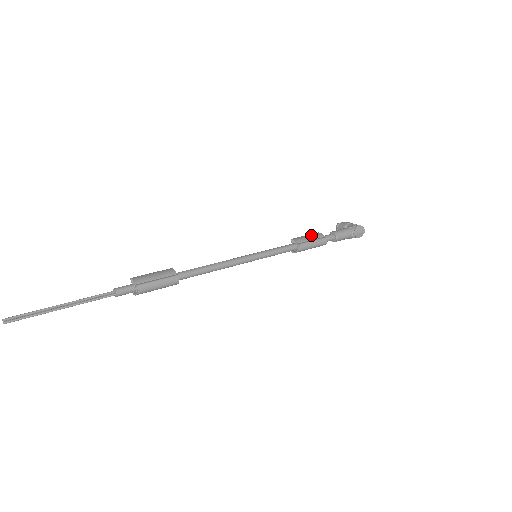
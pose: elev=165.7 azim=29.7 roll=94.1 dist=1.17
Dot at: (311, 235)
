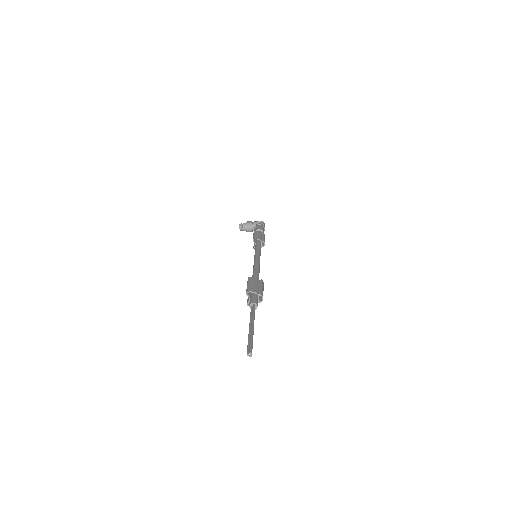
Dot at: (257, 233)
